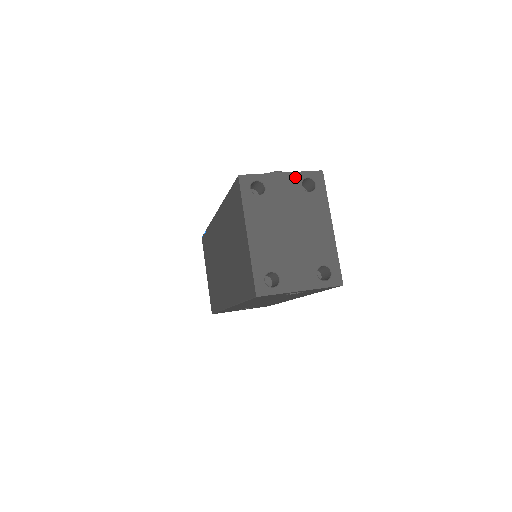
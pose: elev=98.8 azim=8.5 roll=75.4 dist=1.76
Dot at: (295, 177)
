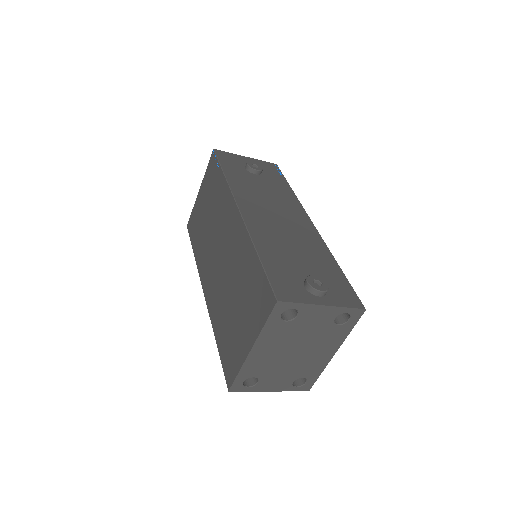
Dot at: (334, 311)
